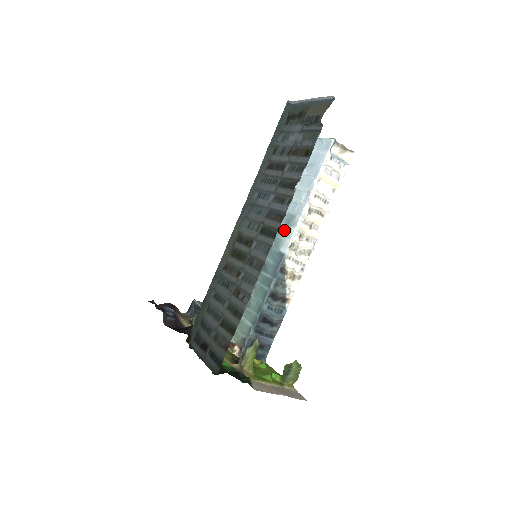
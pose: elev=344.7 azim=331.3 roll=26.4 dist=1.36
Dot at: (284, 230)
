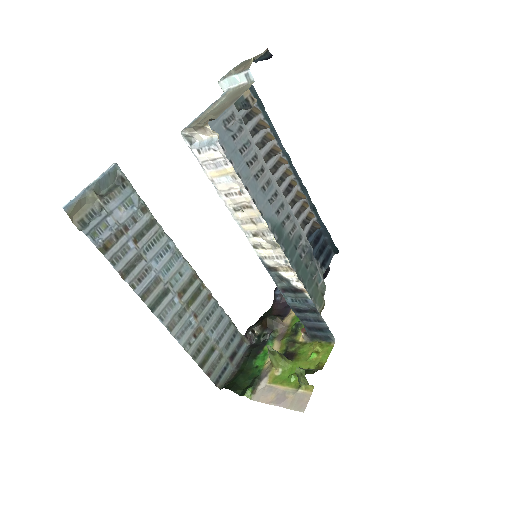
Dot at: occluded
